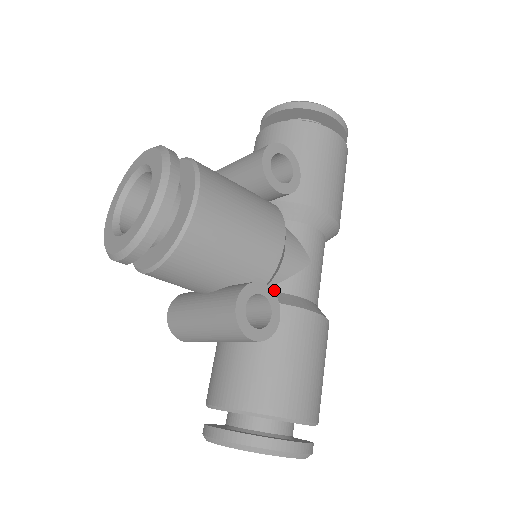
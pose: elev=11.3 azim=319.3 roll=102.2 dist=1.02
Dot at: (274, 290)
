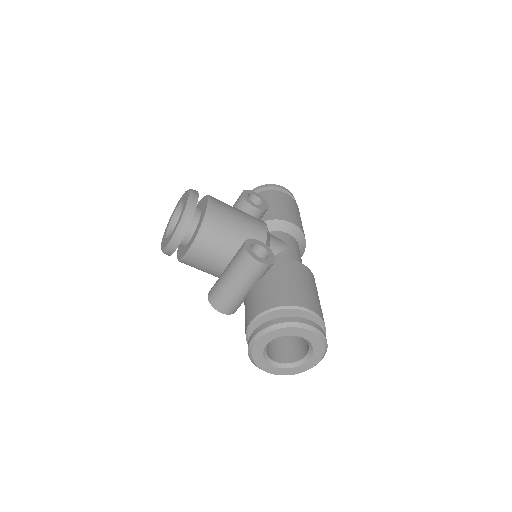
Dot at: occluded
